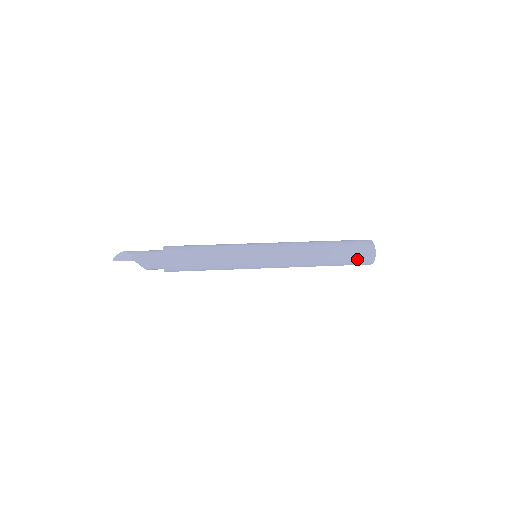
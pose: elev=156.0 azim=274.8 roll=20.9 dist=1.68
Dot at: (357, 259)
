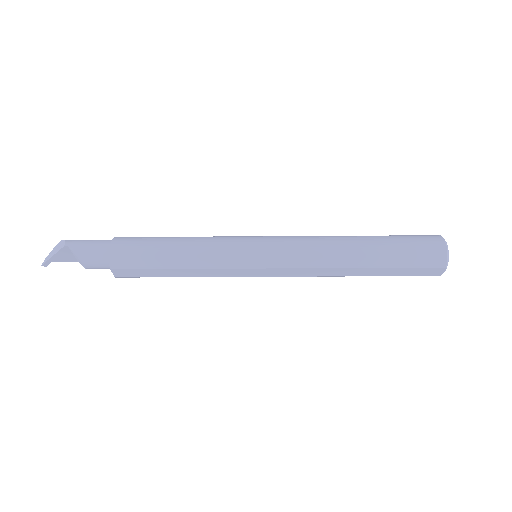
Dot at: (418, 253)
